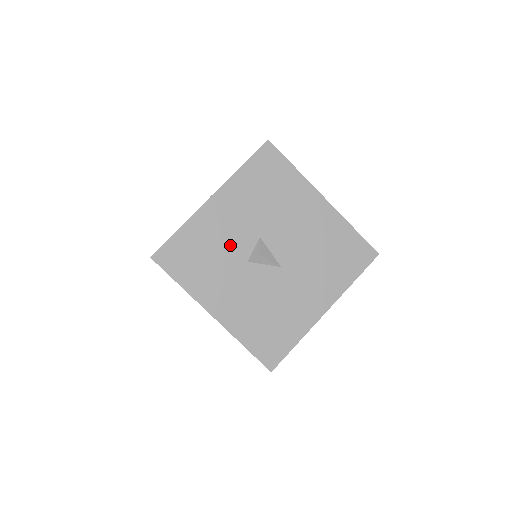
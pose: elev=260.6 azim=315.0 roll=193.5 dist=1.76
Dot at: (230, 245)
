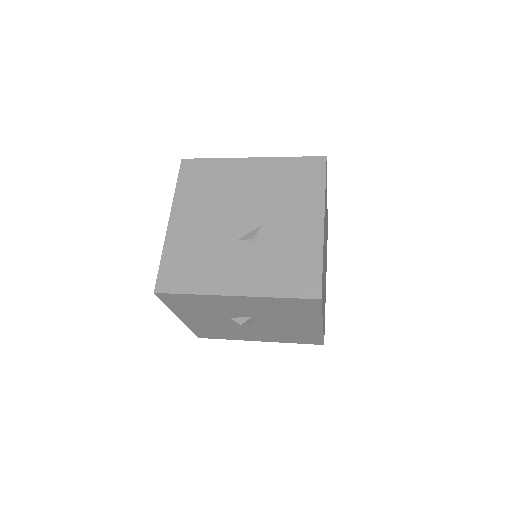
Dot at: (225, 311)
